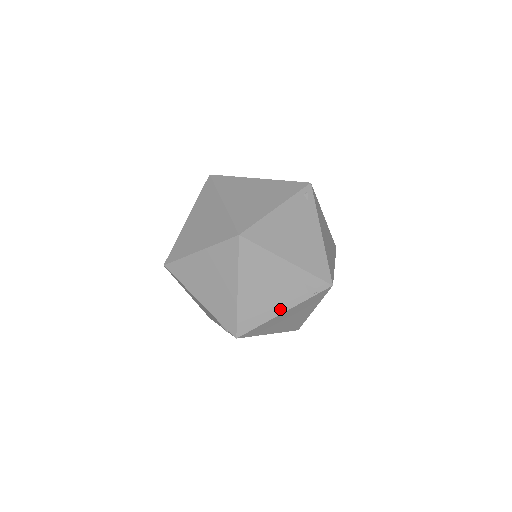
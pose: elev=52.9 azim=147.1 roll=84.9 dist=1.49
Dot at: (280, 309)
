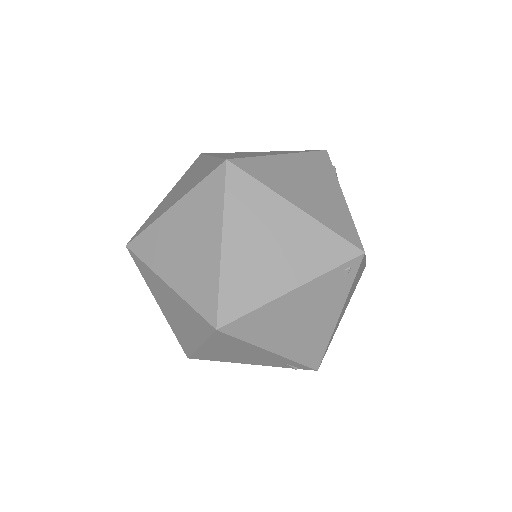
Dot at: (246, 362)
